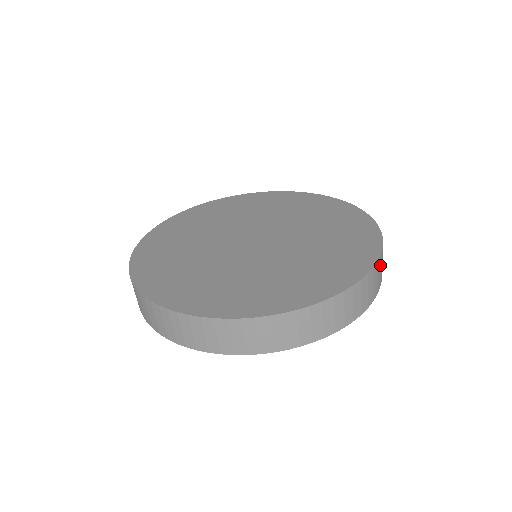
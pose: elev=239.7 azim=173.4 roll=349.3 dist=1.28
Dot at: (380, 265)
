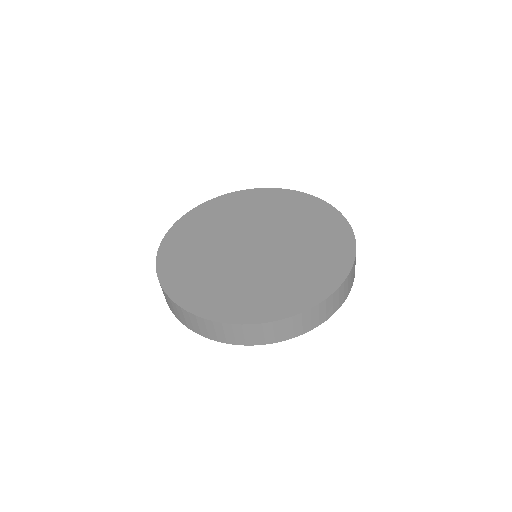
Dot at: (303, 319)
